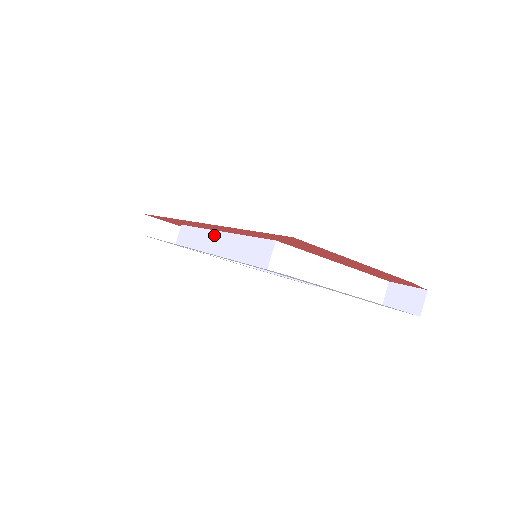
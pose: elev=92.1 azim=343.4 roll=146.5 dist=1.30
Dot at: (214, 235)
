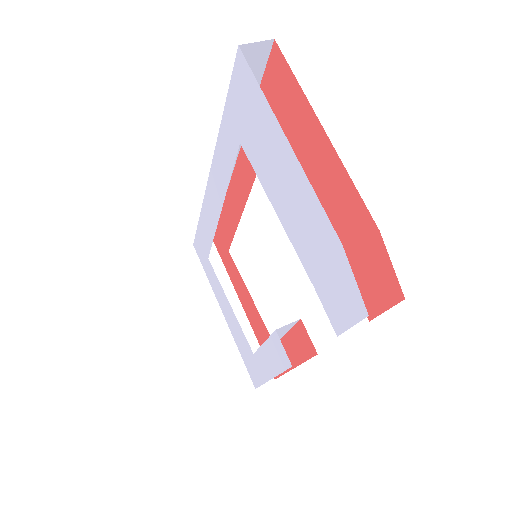
Dot at: occluded
